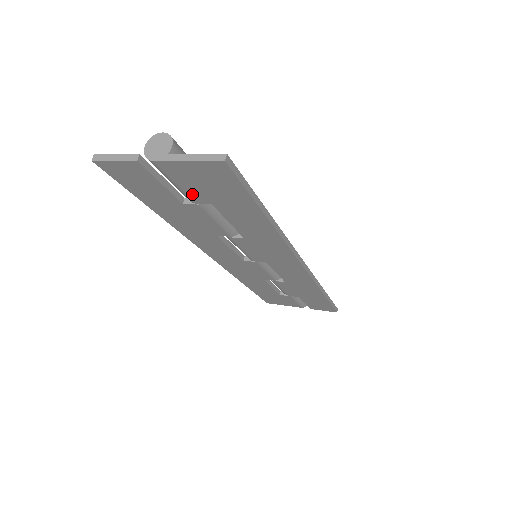
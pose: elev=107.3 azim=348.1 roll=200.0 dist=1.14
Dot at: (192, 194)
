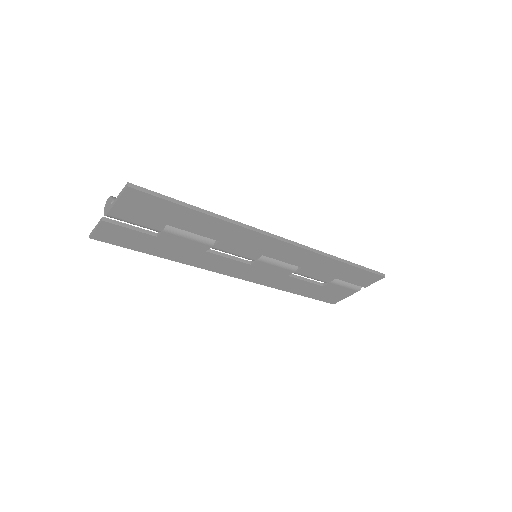
Dot at: (150, 225)
